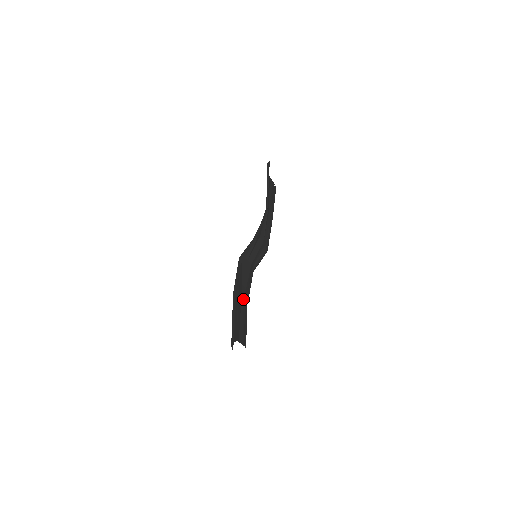
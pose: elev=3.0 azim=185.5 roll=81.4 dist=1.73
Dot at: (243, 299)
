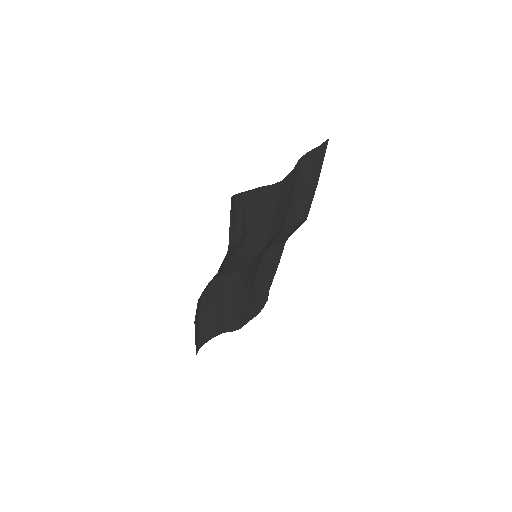
Dot at: (229, 302)
